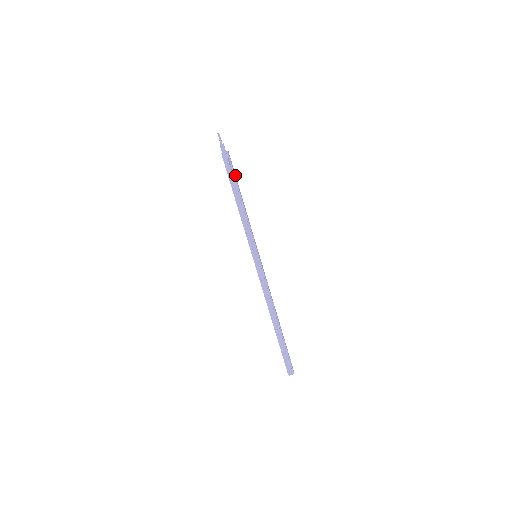
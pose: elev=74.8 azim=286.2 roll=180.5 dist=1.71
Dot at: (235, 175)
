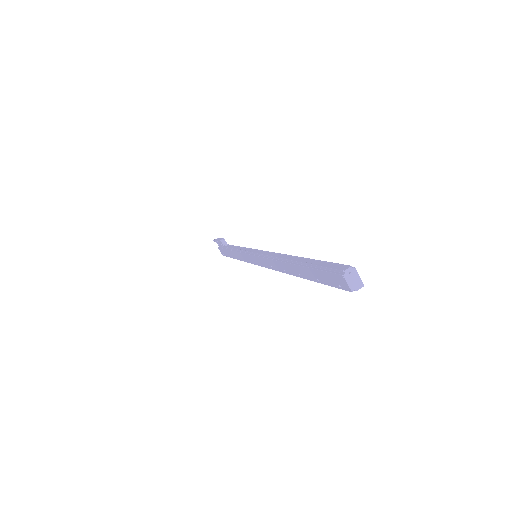
Dot at: occluded
